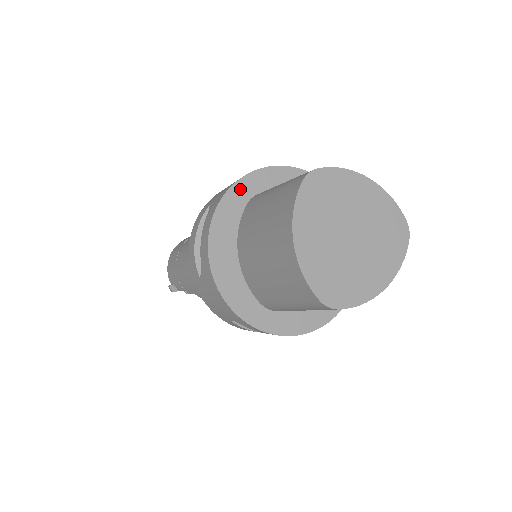
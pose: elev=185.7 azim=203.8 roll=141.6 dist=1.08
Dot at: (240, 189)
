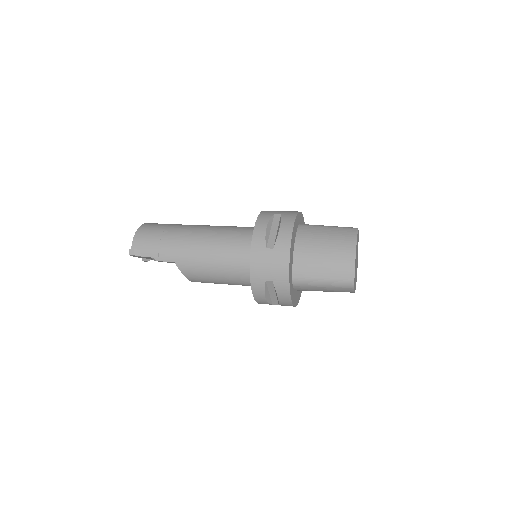
Dot at: (299, 216)
